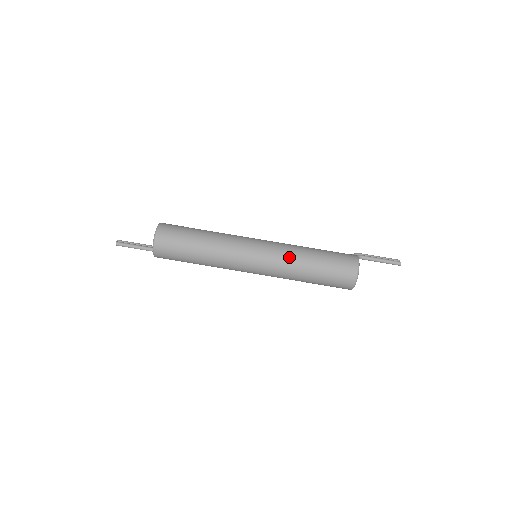
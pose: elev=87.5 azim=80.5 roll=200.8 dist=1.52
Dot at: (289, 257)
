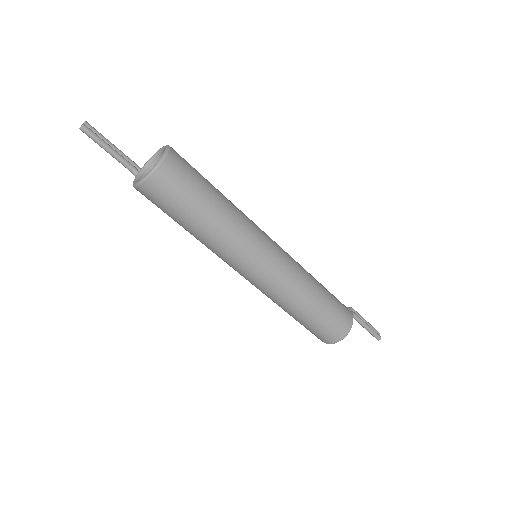
Dot at: (296, 285)
